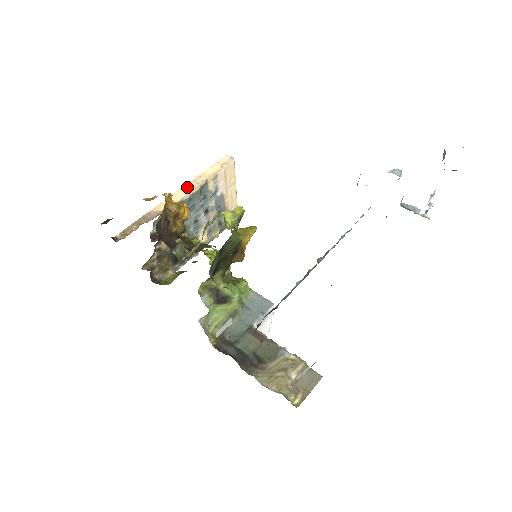
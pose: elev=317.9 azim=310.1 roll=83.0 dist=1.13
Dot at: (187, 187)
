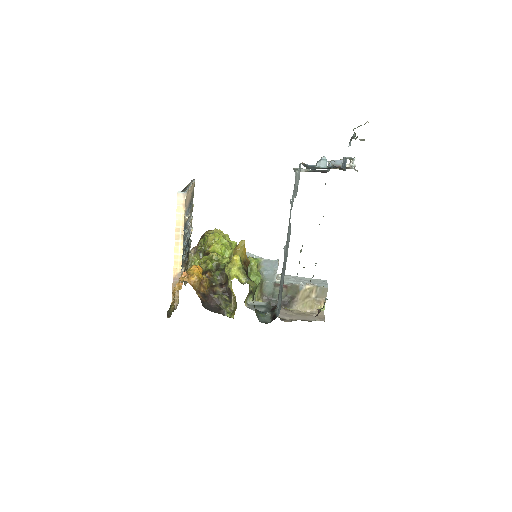
Dot at: (178, 243)
